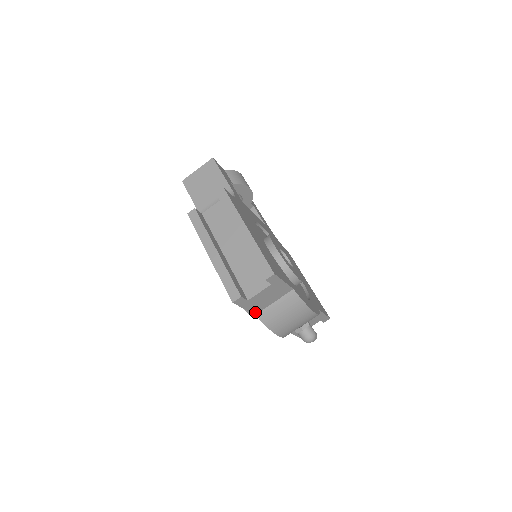
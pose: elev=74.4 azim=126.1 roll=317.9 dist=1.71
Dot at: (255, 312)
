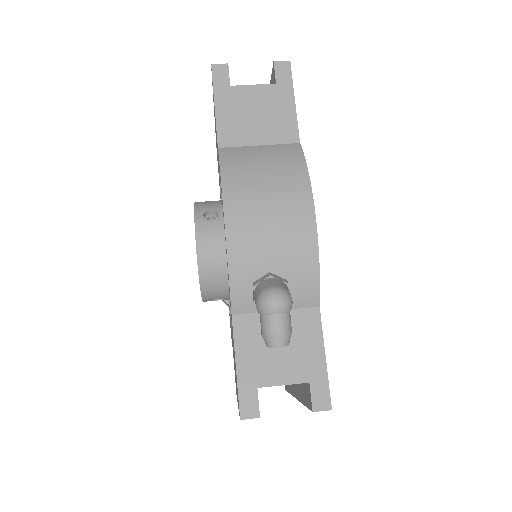
Dot at: (221, 140)
